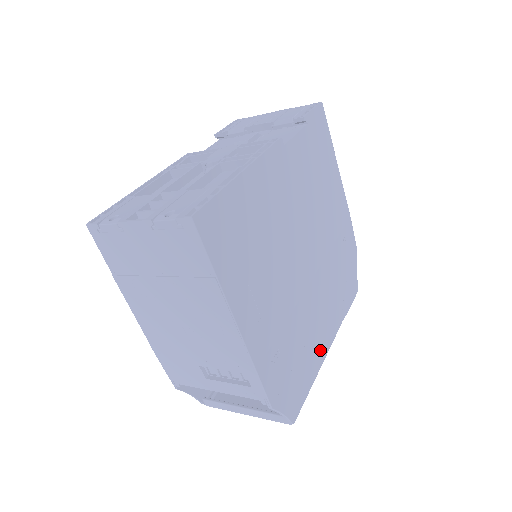
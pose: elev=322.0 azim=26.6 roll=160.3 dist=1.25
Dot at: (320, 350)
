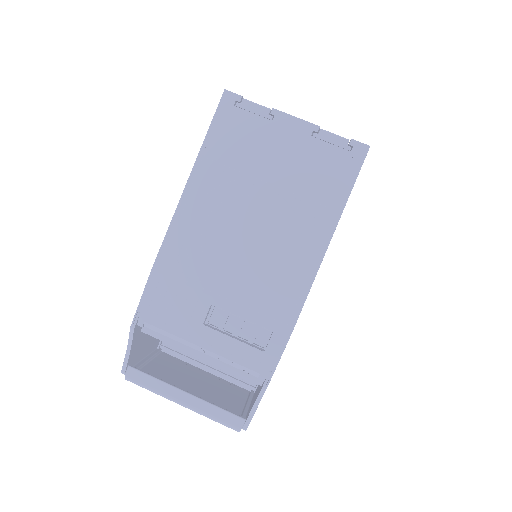
Dot at: occluded
